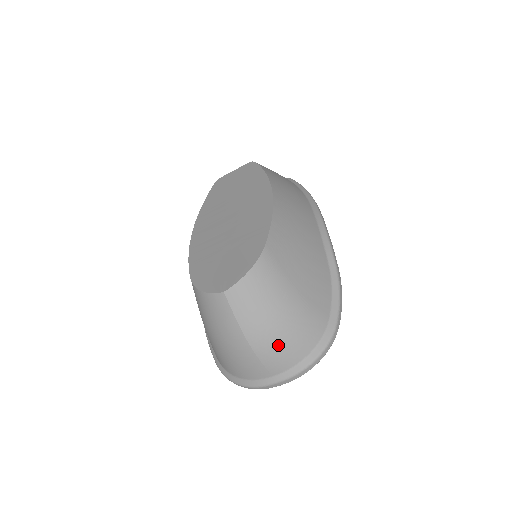
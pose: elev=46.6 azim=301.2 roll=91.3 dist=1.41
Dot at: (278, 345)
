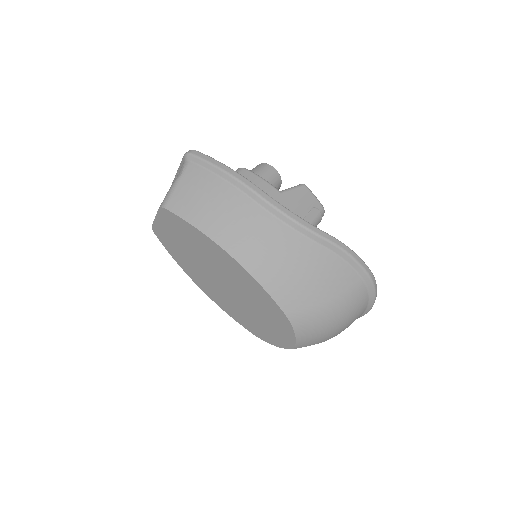
Dot at: (349, 324)
